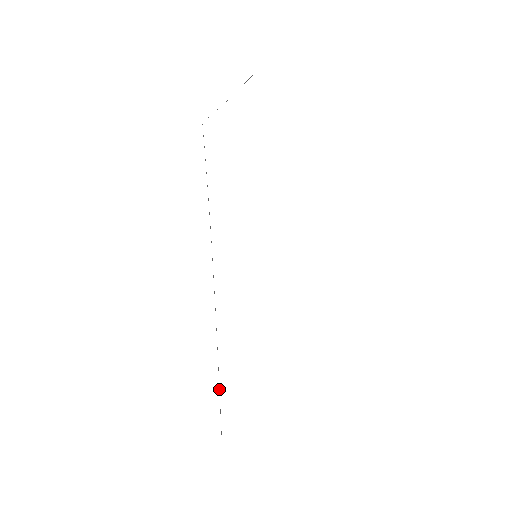
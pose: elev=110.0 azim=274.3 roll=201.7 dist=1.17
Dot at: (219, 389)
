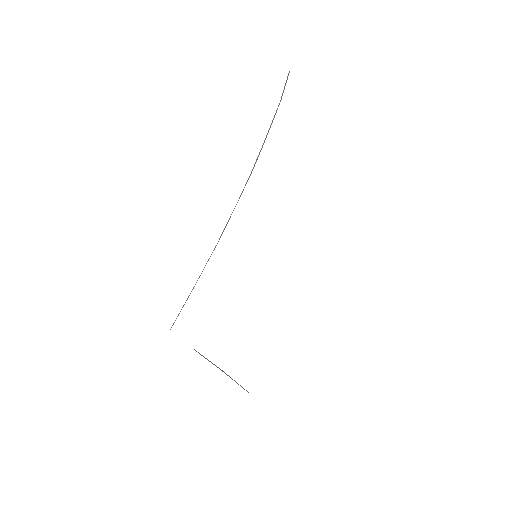
Dot at: (184, 304)
